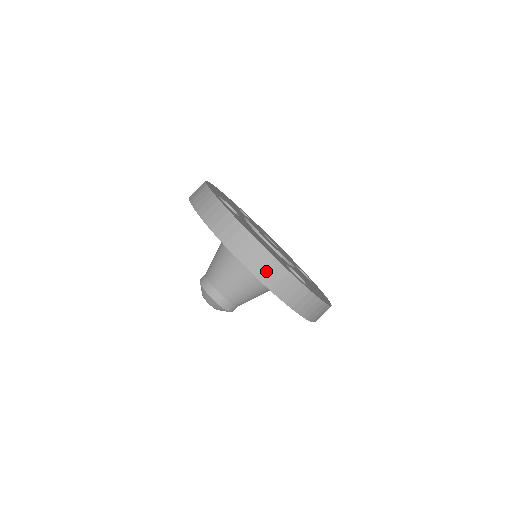
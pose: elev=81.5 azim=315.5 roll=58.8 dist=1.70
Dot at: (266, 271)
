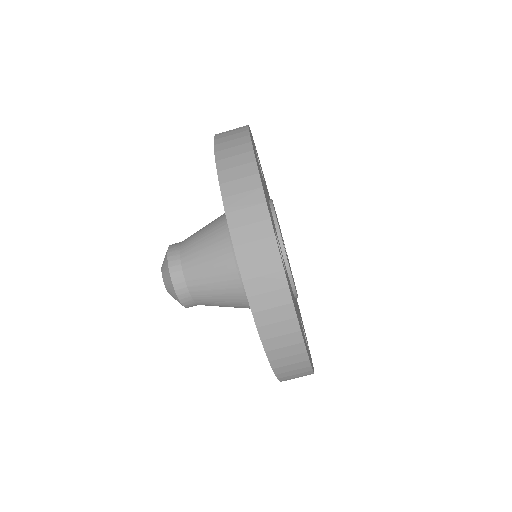
Dot at: (237, 185)
